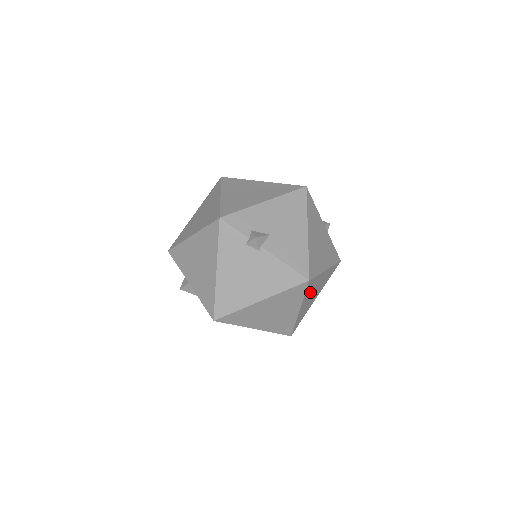
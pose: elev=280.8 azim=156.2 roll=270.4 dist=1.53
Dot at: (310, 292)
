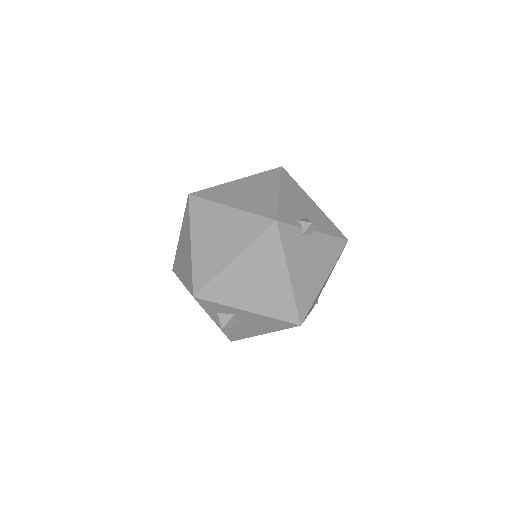
Dot at: occluded
